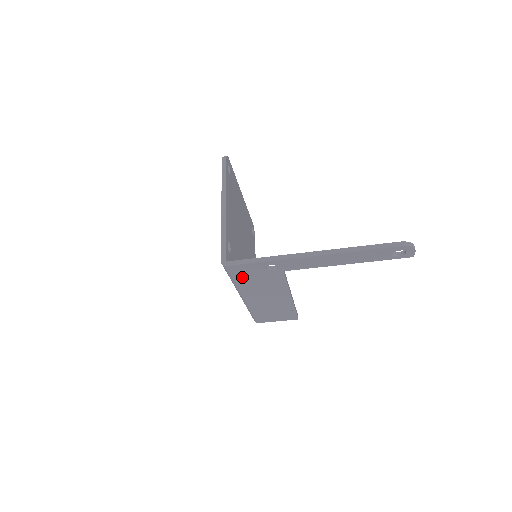
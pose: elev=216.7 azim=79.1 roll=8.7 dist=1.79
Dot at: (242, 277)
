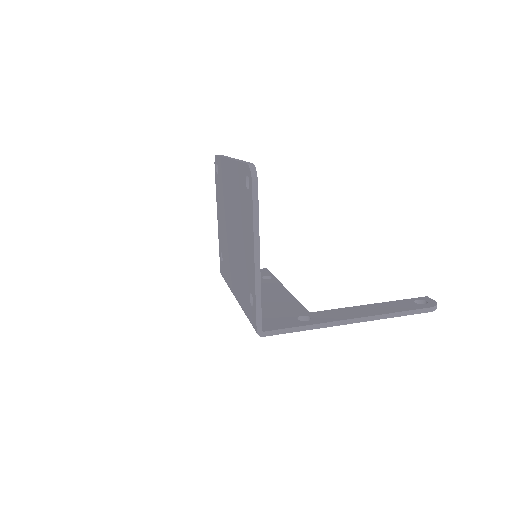
Dot at: occluded
